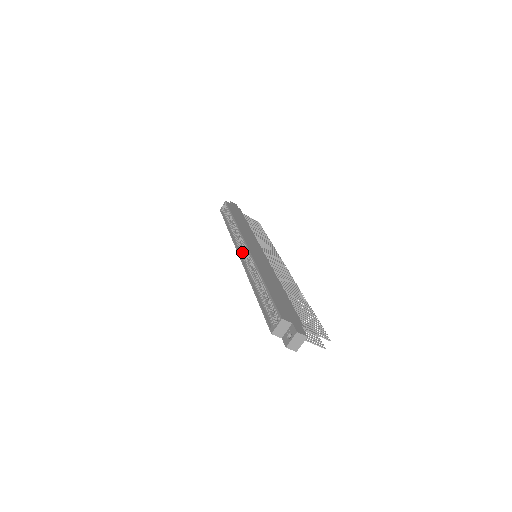
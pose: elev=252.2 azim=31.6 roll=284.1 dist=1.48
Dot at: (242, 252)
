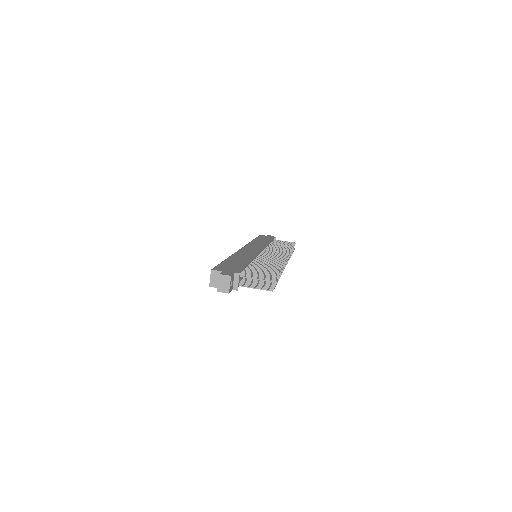
Dot at: occluded
